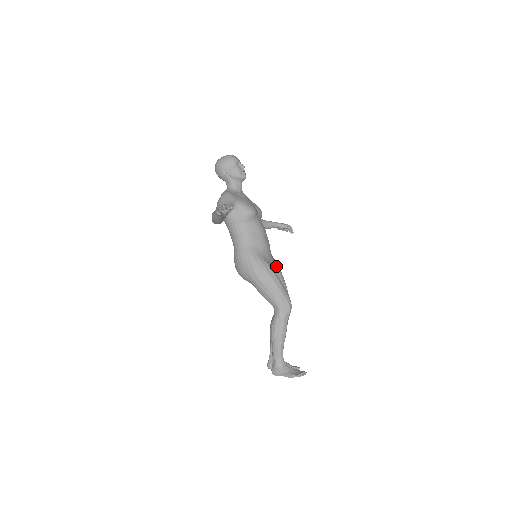
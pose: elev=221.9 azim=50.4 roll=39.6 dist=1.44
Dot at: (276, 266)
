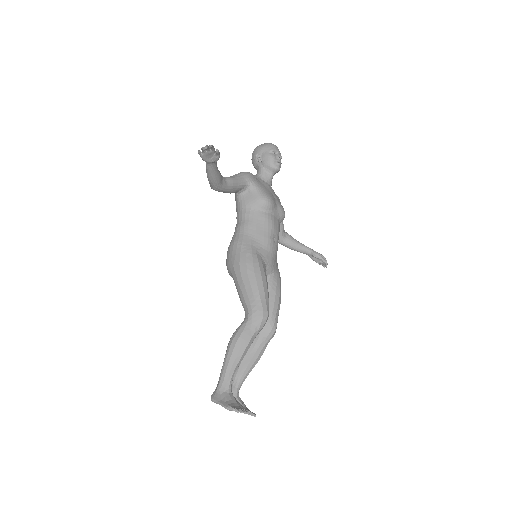
Dot at: (276, 277)
